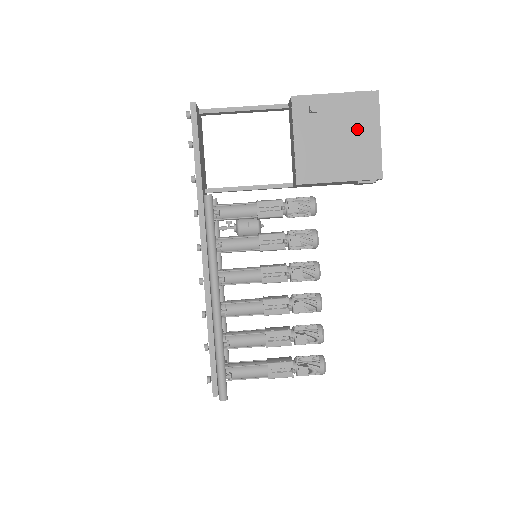
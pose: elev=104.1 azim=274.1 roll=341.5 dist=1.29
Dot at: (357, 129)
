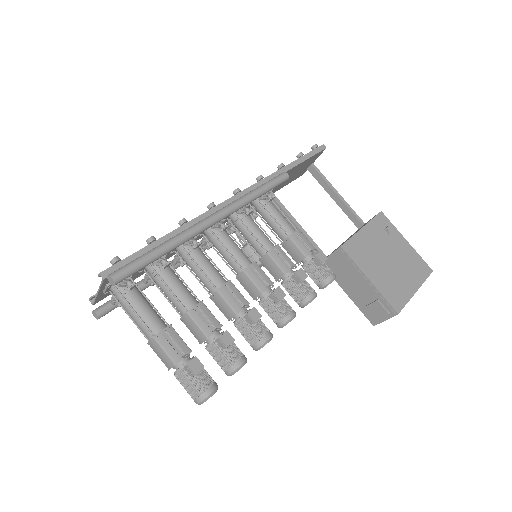
Dot at: (405, 271)
